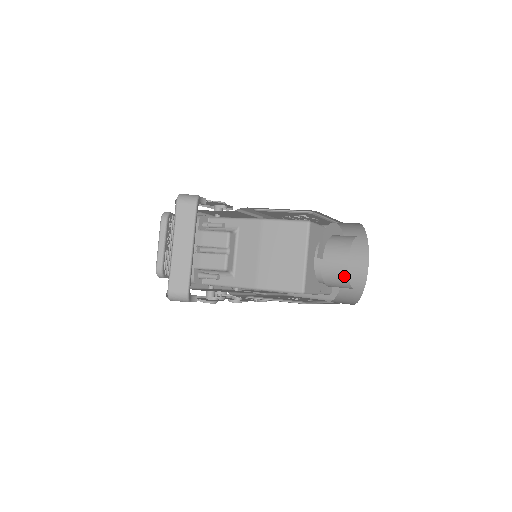
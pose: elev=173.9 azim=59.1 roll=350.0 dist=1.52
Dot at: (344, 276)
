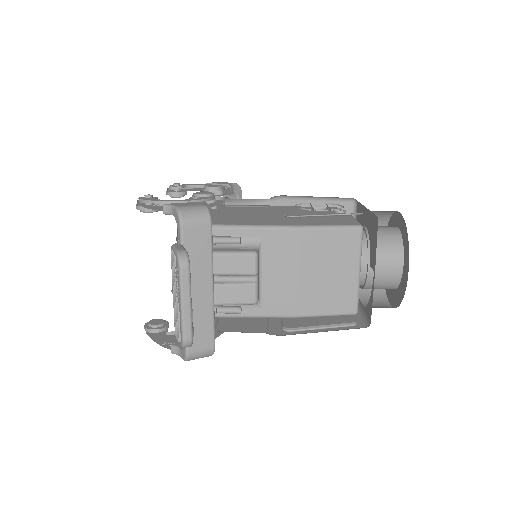
Dot at: (395, 283)
